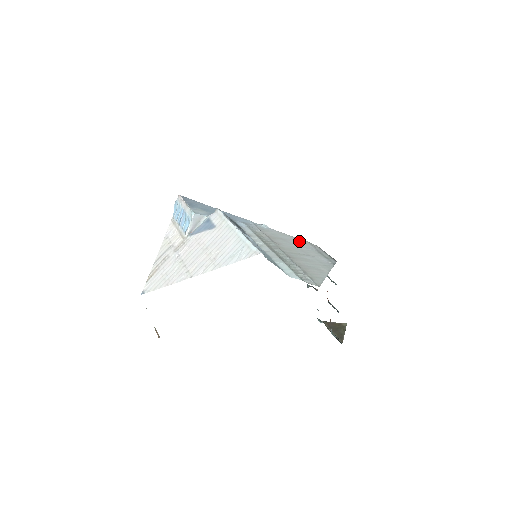
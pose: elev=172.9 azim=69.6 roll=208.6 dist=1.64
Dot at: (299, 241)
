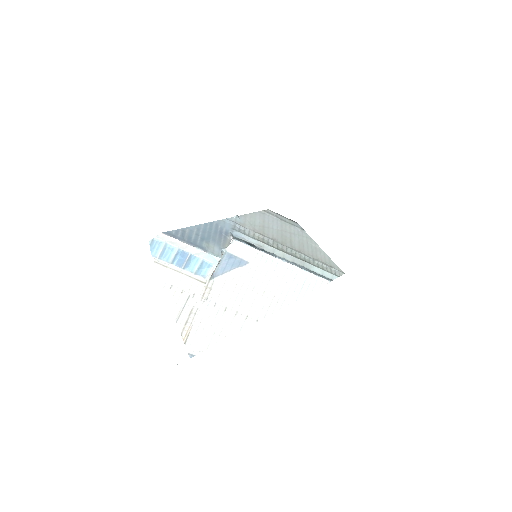
Dot at: (264, 216)
